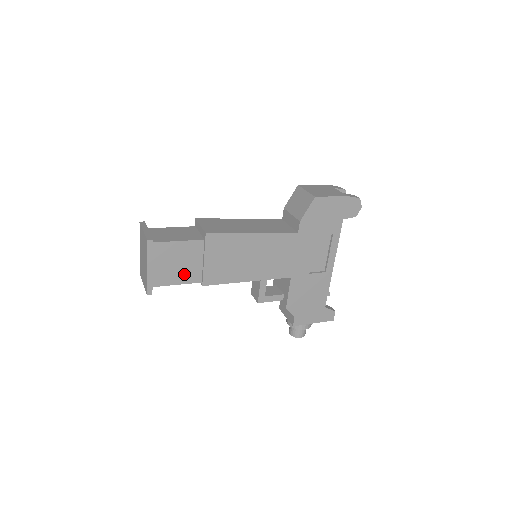
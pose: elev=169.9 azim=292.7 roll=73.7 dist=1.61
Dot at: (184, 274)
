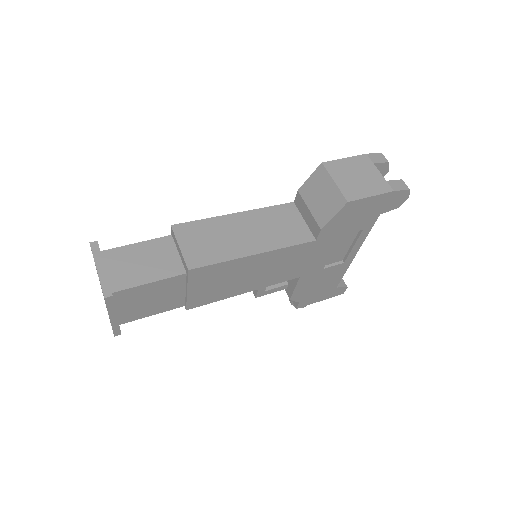
Dot at: (161, 305)
